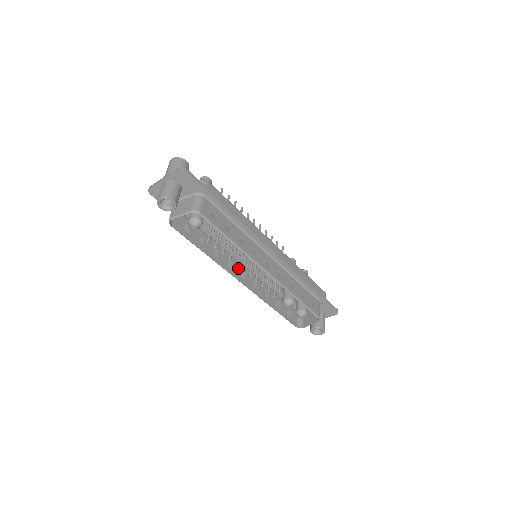
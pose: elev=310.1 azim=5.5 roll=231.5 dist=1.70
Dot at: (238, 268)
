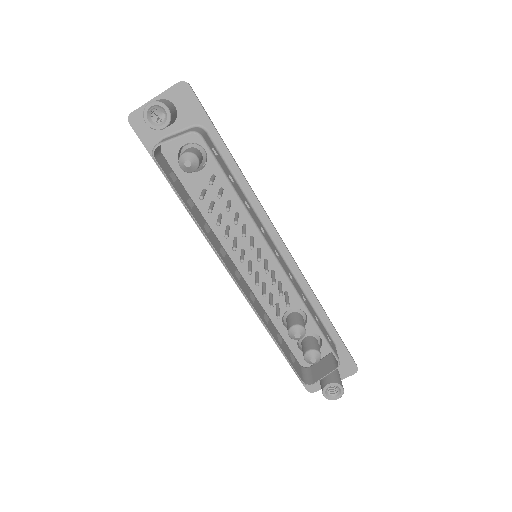
Dot at: (232, 265)
